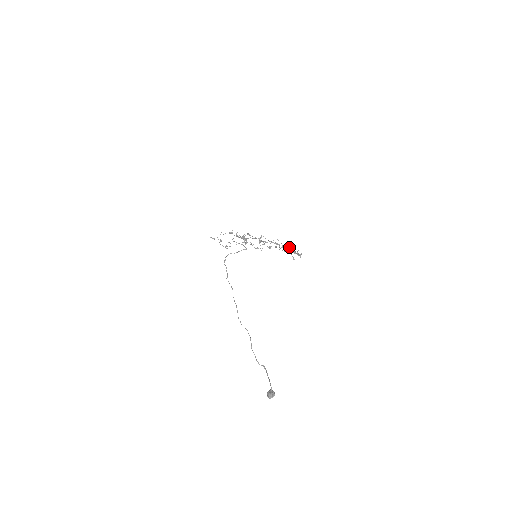
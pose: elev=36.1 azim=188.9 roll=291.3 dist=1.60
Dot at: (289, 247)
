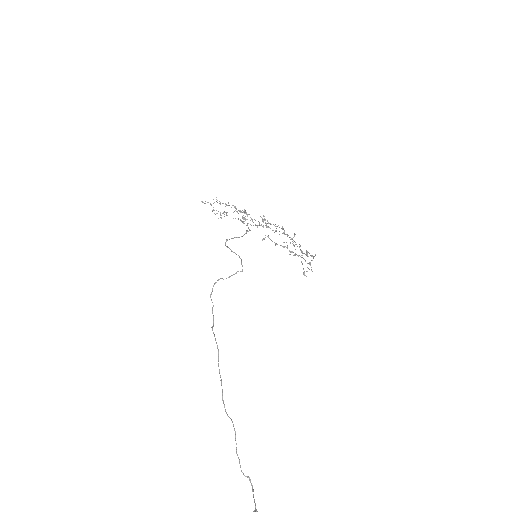
Dot at: occluded
